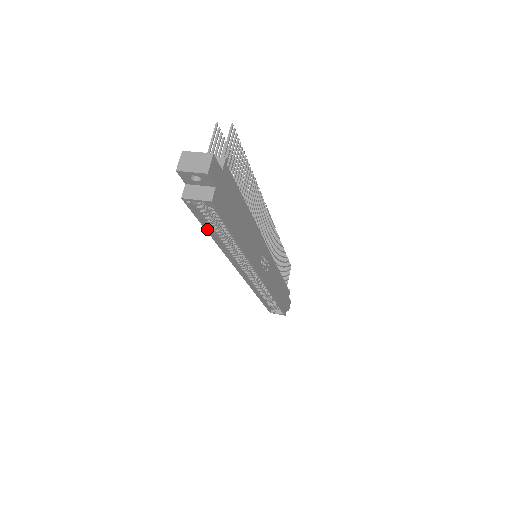
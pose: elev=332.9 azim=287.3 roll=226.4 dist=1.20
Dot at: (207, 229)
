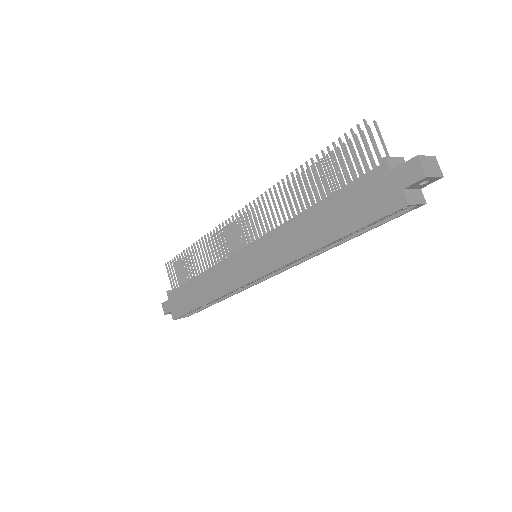
Dot at: occluded
